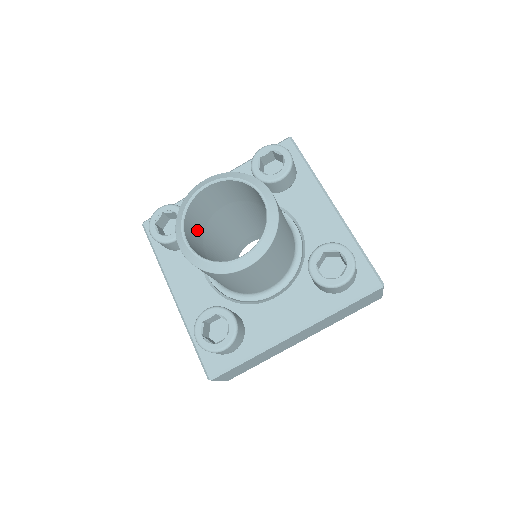
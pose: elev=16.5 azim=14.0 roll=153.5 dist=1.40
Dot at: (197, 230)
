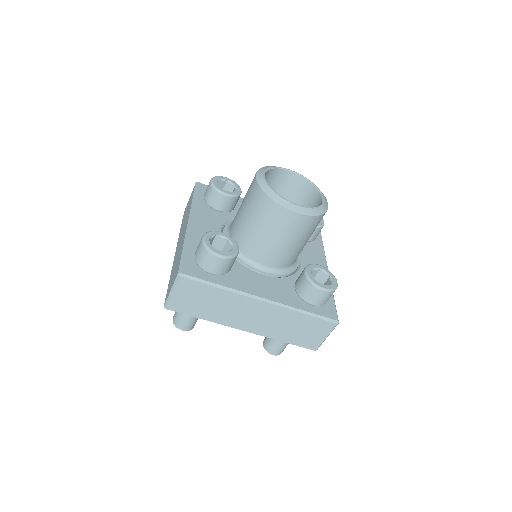
Dot at: occluded
